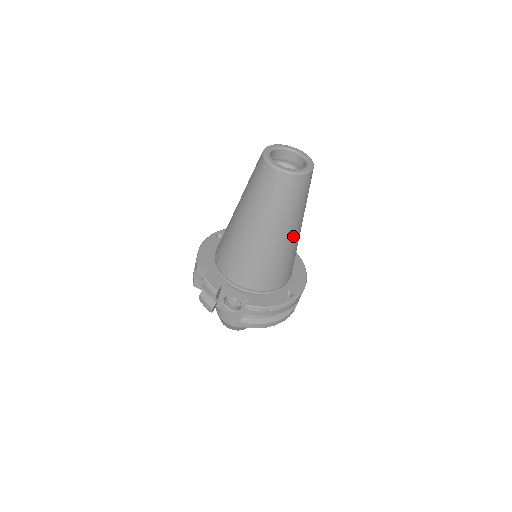
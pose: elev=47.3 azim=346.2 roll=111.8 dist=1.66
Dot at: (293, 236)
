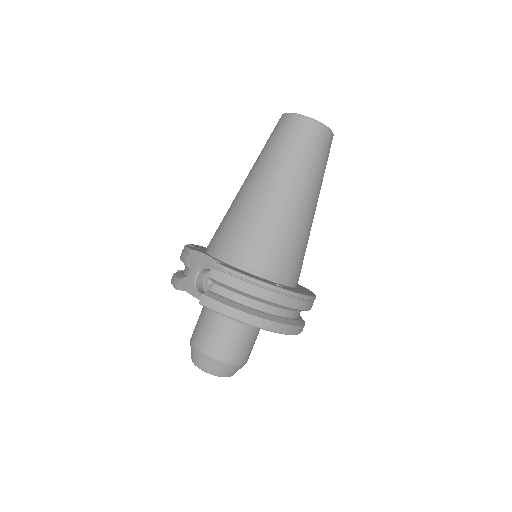
Dot at: (296, 201)
